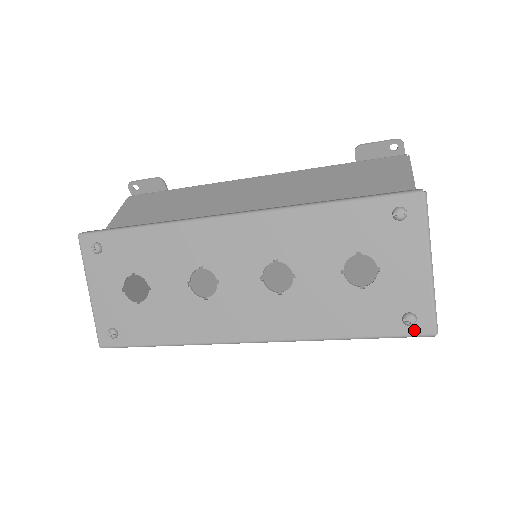
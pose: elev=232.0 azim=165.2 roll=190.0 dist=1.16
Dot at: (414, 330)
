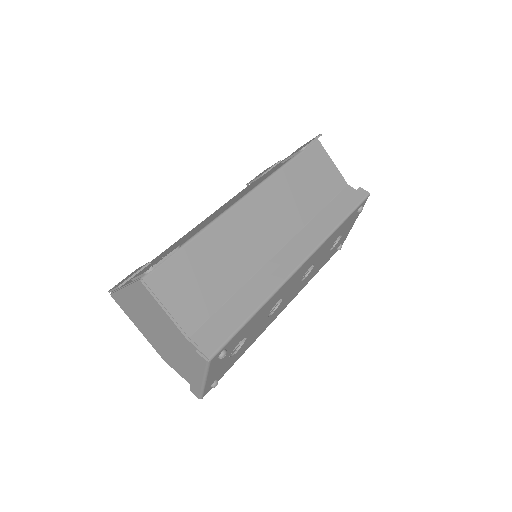
Dot at: occluded
